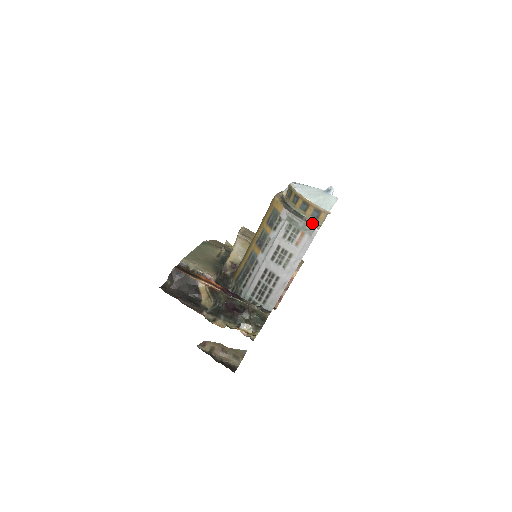
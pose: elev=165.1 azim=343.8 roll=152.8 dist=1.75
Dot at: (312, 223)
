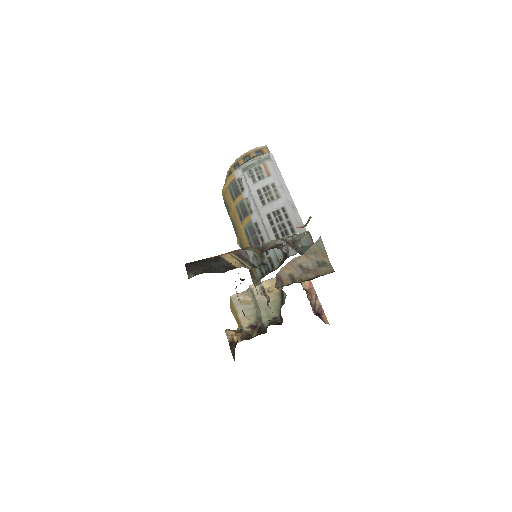
Dot at: (263, 154)
